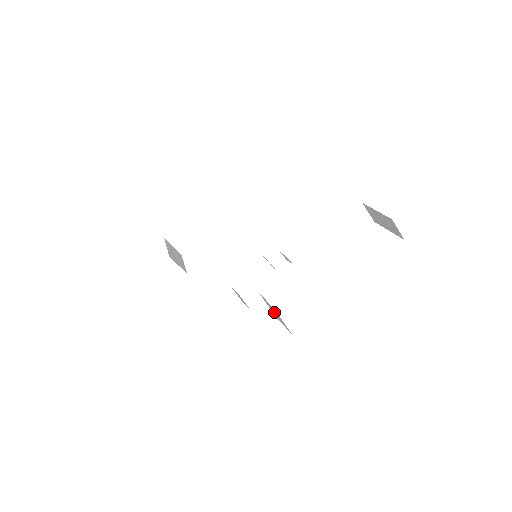
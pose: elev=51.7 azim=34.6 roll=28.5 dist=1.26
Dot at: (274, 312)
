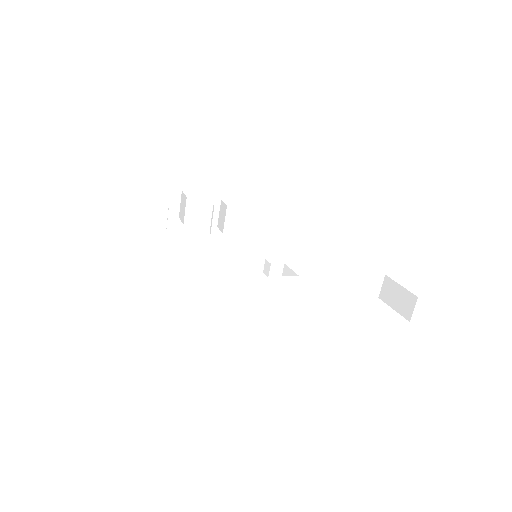
Dot at: occluded
